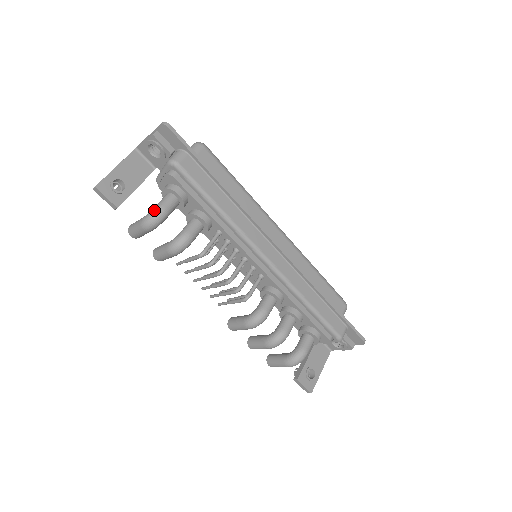
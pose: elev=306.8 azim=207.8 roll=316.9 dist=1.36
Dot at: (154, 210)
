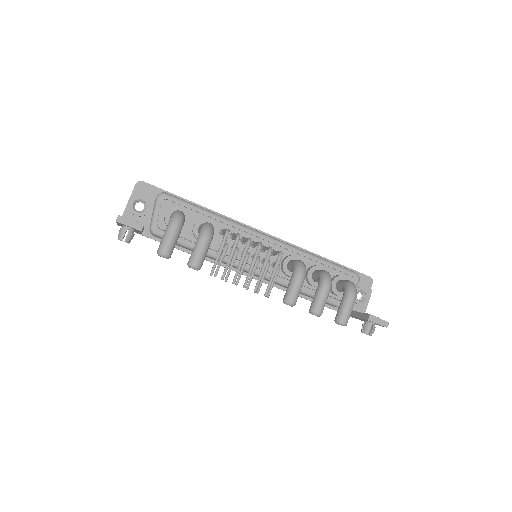
Dot at: (173, 212)
